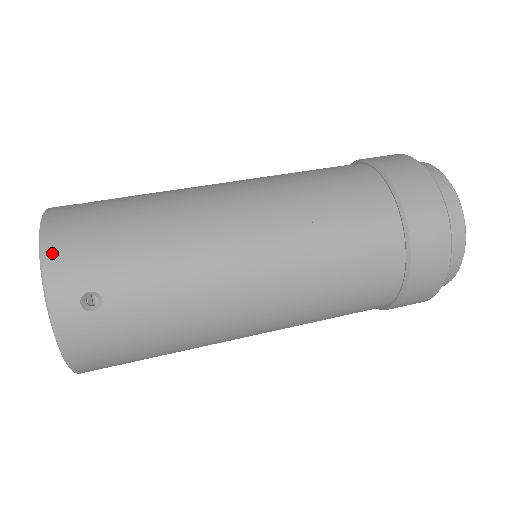
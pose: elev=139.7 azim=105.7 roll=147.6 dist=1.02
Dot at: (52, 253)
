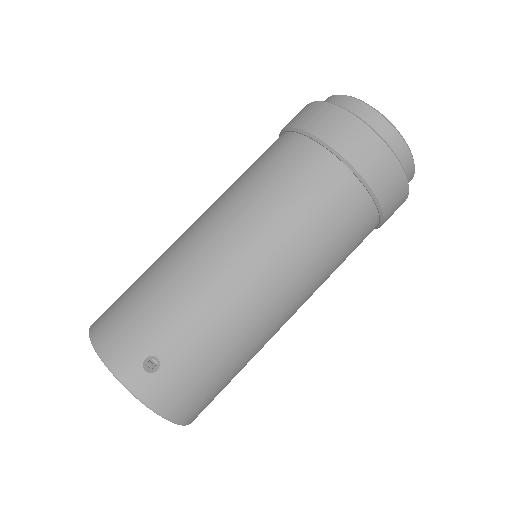
Dot at: (187, 419)
